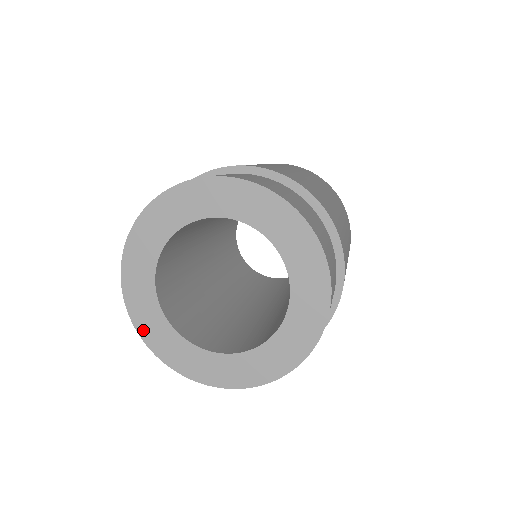
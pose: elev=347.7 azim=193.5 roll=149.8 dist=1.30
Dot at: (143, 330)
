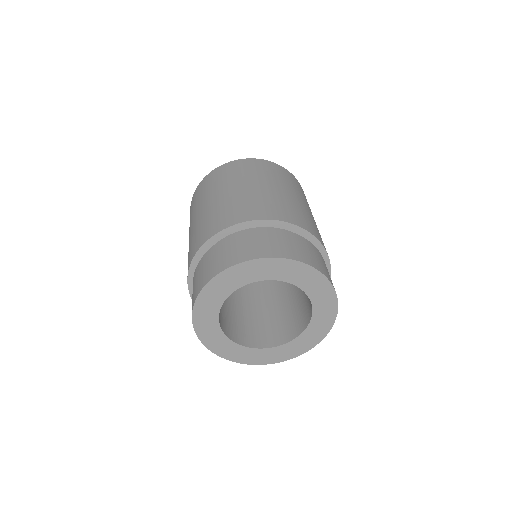
Dot at: (198, 324)
